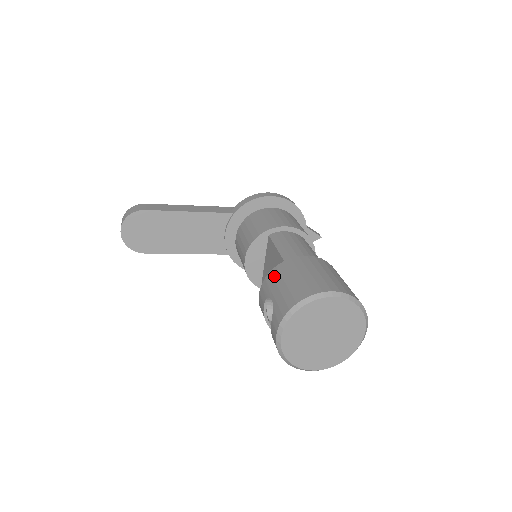
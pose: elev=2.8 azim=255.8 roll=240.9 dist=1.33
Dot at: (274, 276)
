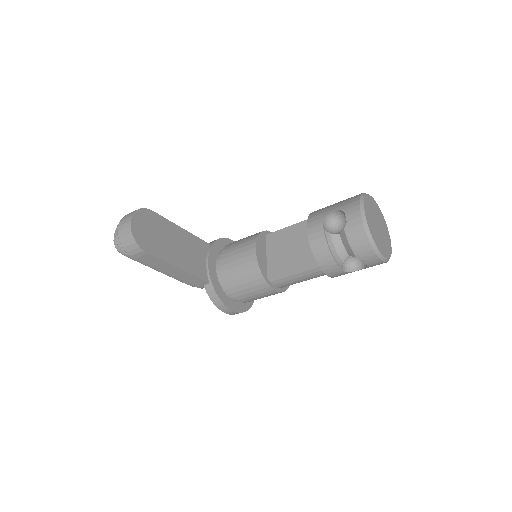
Dot at: (317, 211)
